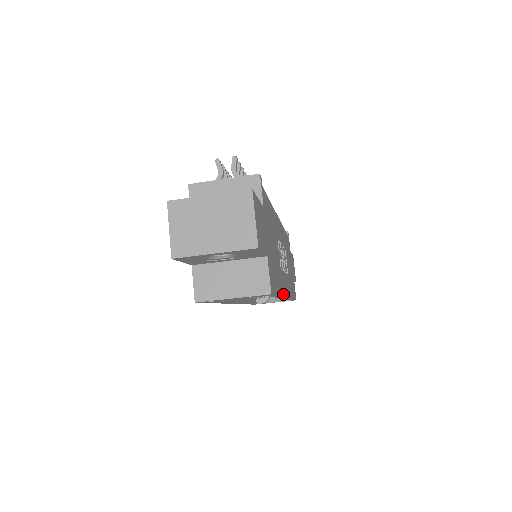
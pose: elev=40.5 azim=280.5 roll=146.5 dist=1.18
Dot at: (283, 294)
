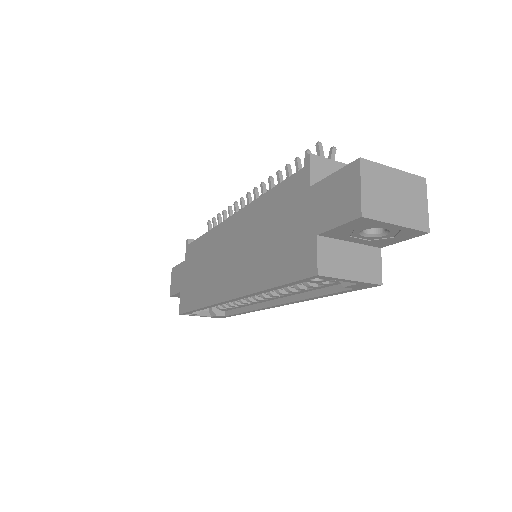
Dot at: occluded
